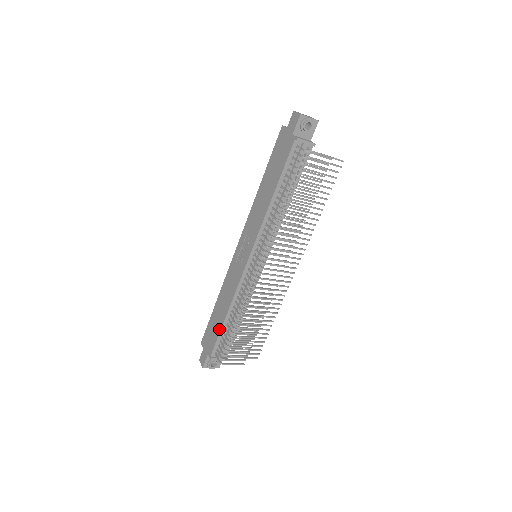
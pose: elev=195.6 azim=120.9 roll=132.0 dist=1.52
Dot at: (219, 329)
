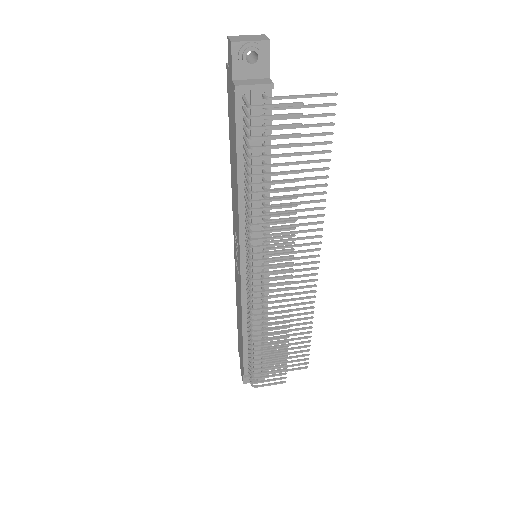
Dot at: (242, 346)
